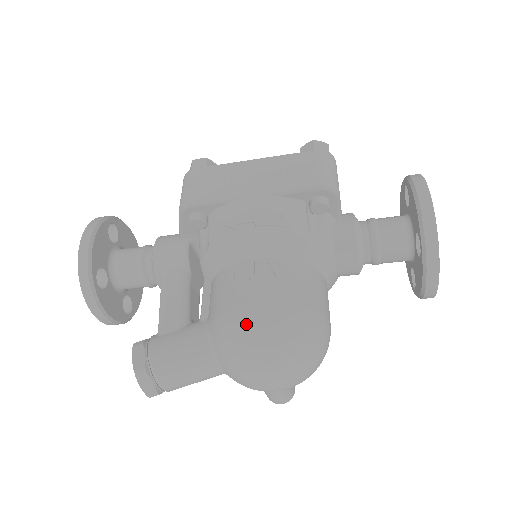
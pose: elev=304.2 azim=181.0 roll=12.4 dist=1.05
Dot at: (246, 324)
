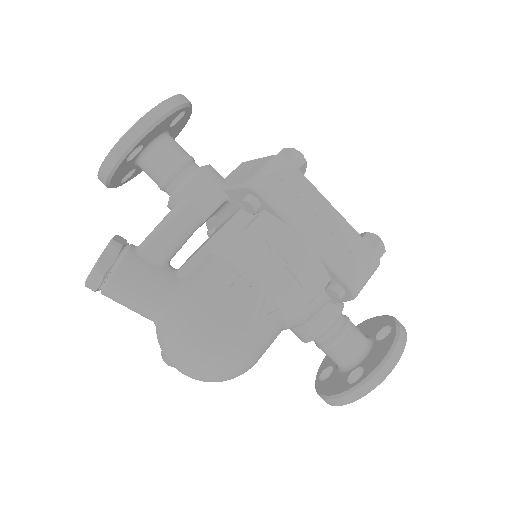
Dot at: (210, 329)
